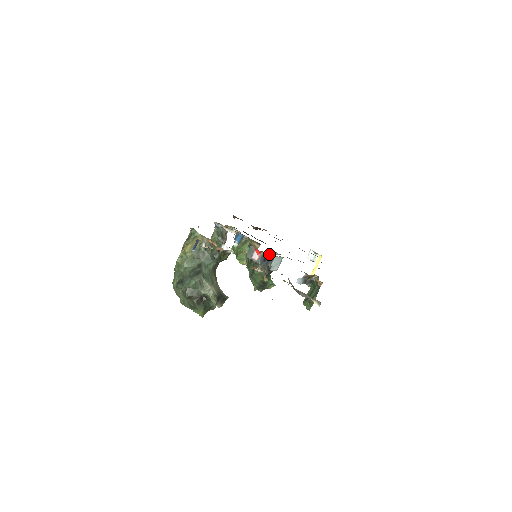
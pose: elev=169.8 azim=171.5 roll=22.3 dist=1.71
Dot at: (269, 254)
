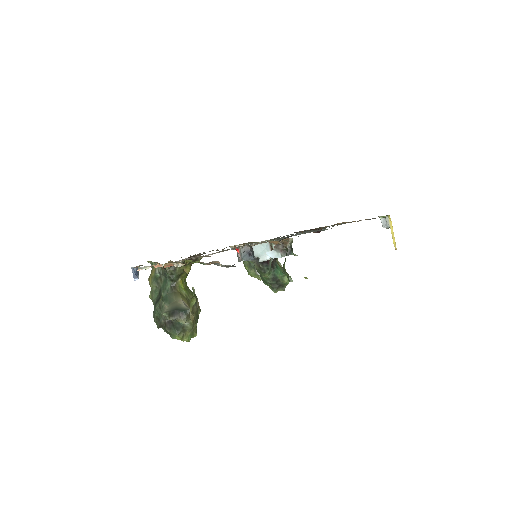
Dot at: (249, 246)
